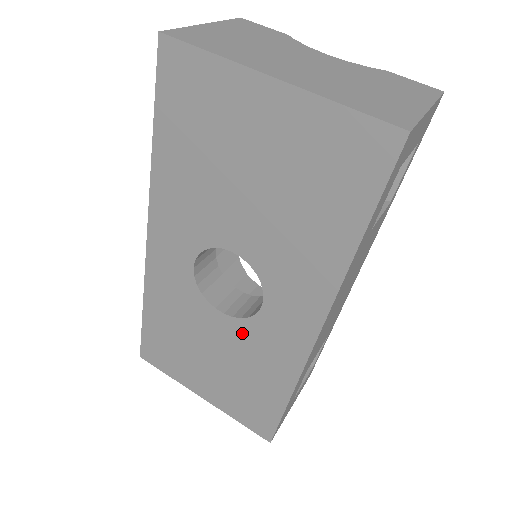
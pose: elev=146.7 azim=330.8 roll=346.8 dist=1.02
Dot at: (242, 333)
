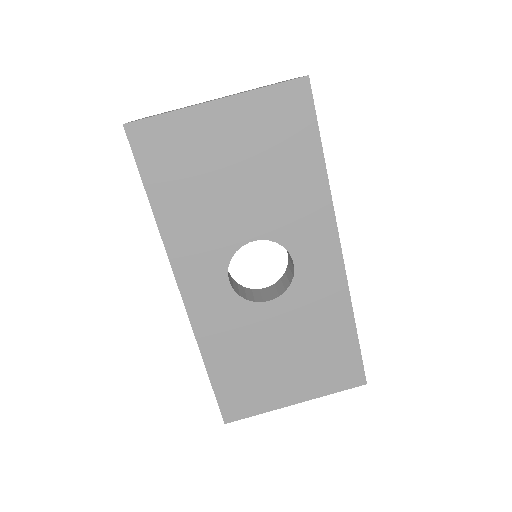
Dot at: (293, 303)
